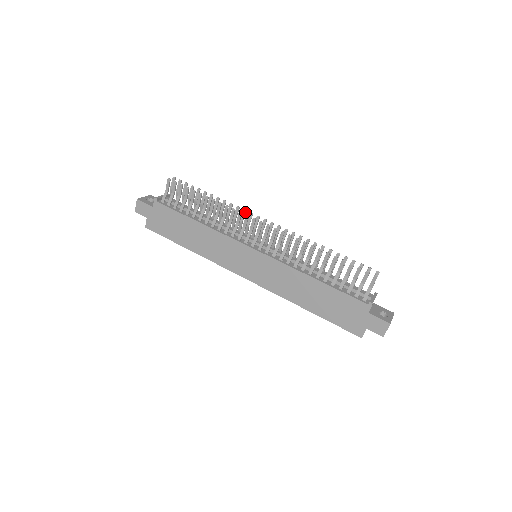
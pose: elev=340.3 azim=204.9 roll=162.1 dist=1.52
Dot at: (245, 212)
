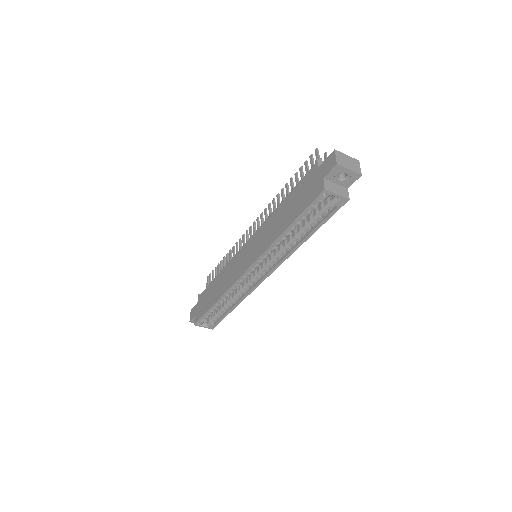
Dot at: occluded
